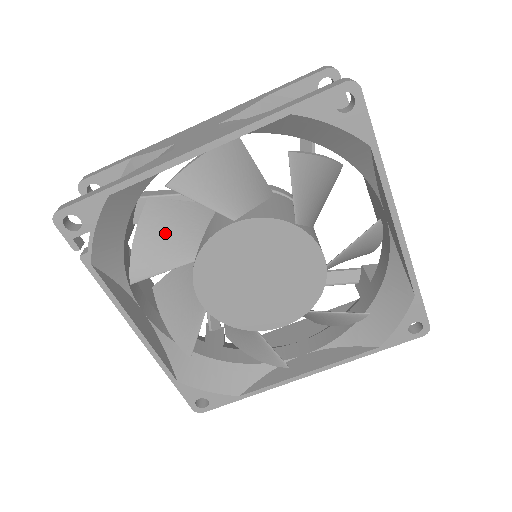
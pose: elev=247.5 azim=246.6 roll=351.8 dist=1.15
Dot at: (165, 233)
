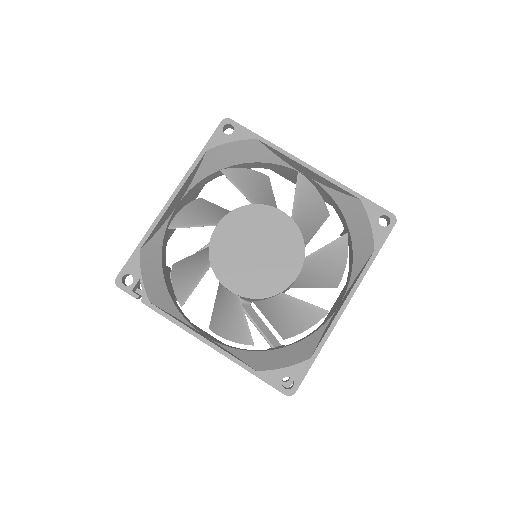
Dot at: (189, 269)
